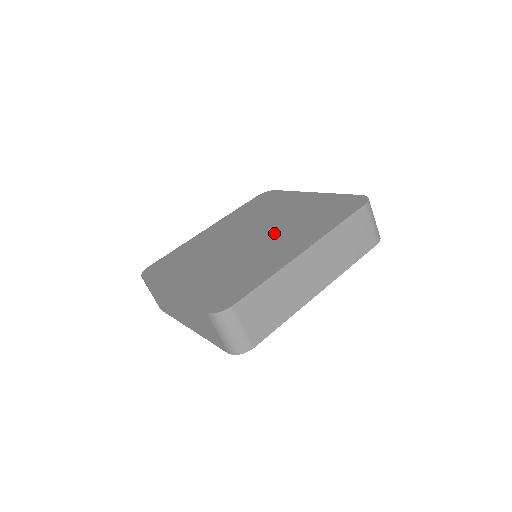
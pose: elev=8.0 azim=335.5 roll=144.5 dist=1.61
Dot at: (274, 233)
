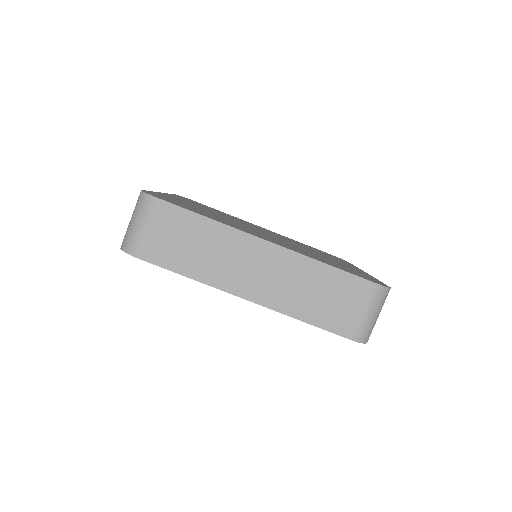
Dot at: occluded
